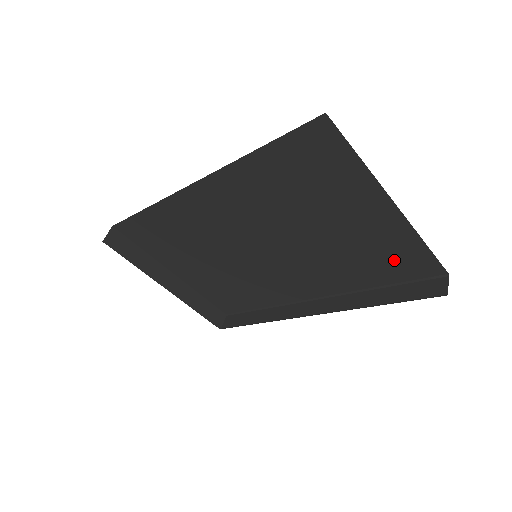
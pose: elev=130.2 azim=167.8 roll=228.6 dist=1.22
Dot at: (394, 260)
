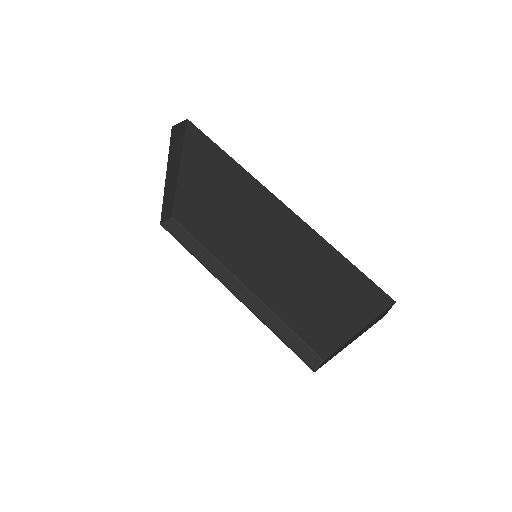
Dot at: (314, 334)
